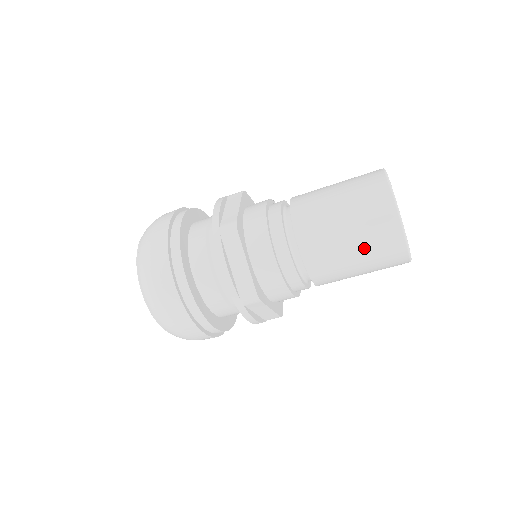
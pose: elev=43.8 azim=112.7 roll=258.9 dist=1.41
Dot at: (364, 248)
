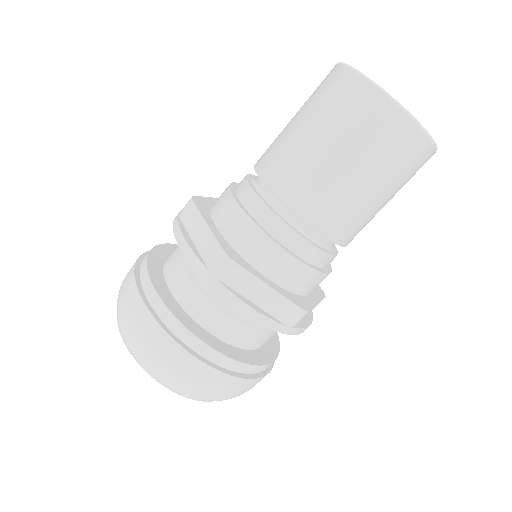
Dot at: (334, 131)
